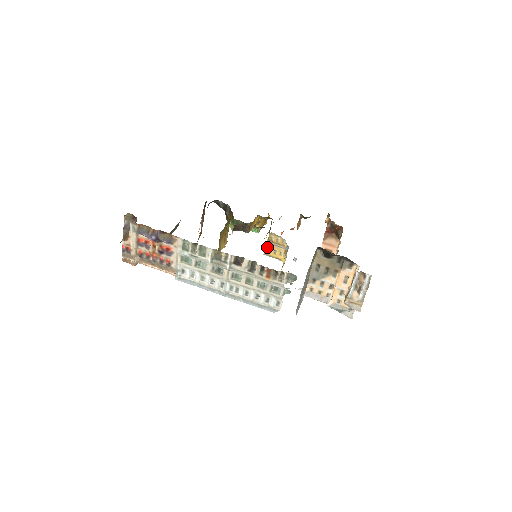
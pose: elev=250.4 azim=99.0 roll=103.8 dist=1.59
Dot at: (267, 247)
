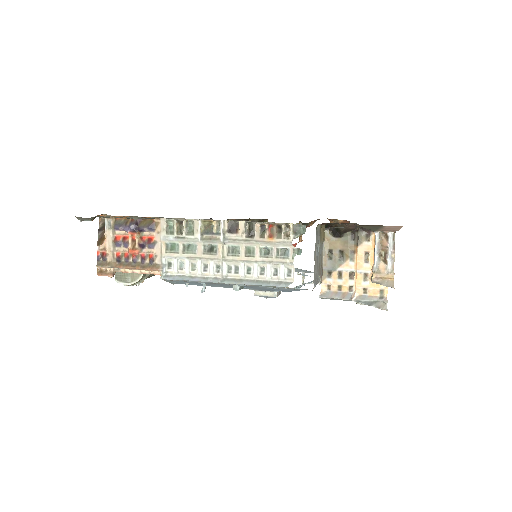
Dot at: occluded
